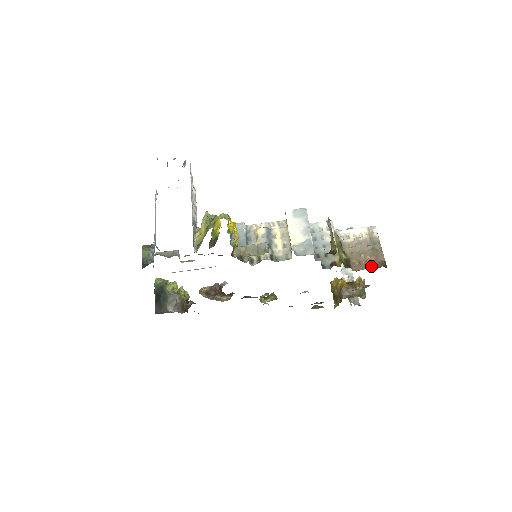
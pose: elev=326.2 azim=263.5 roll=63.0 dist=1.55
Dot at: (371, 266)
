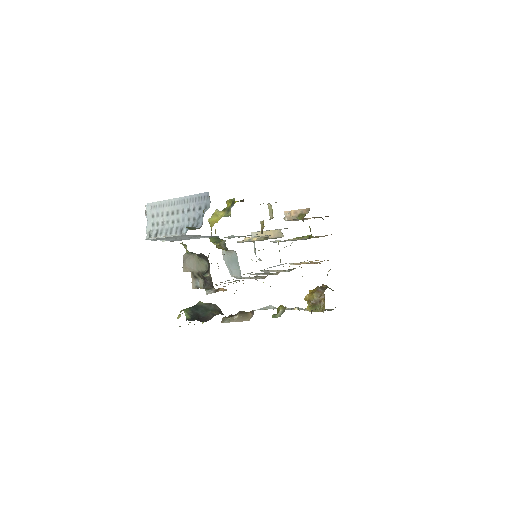
Dot at: occluded
